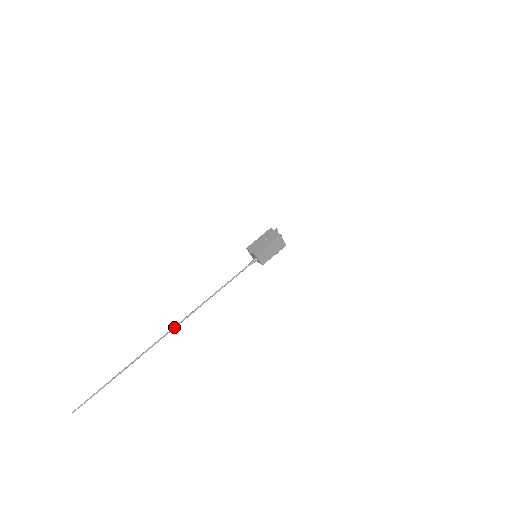
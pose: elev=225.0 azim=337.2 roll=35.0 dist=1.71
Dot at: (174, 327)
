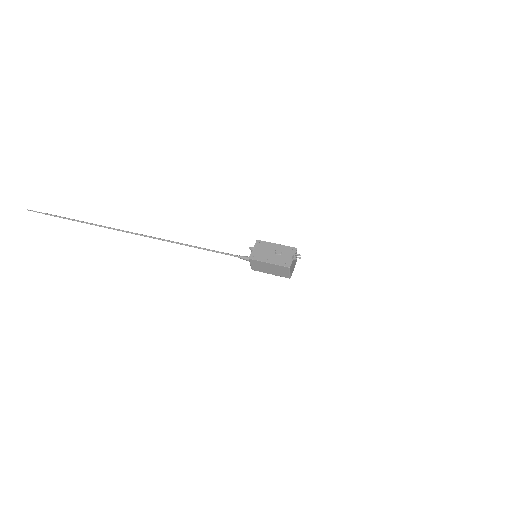
Dot at: (137, 234)
